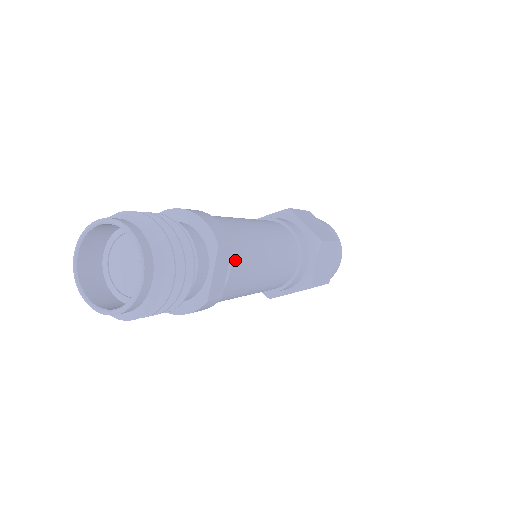
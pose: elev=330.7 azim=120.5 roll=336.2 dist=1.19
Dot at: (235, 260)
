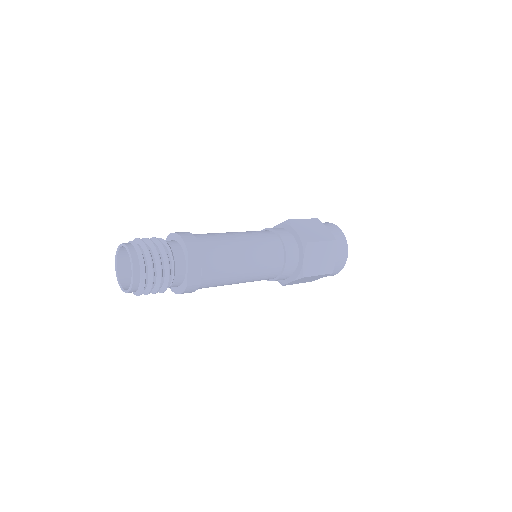
Dot at: (207, 261)
